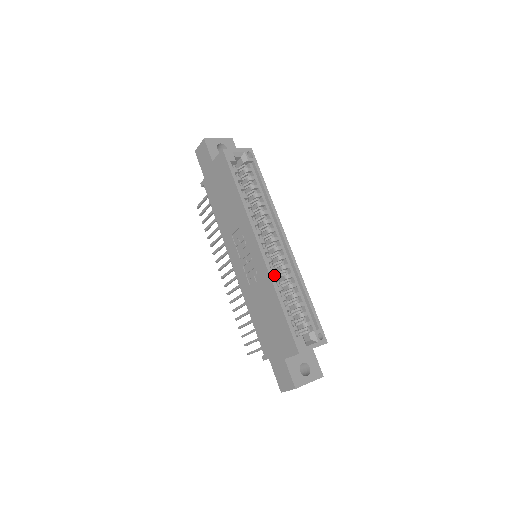
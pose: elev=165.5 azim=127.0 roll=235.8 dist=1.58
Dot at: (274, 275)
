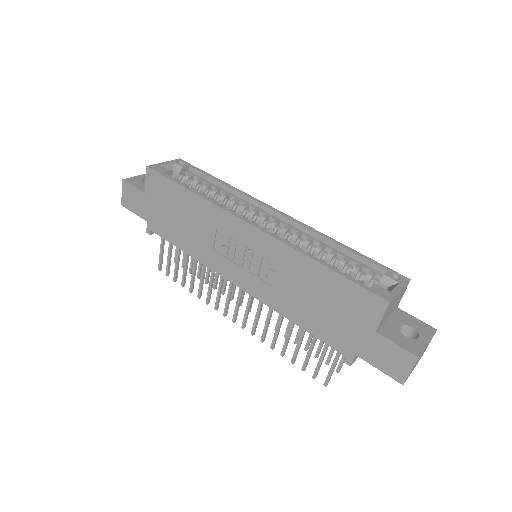
Dot at: occluded
